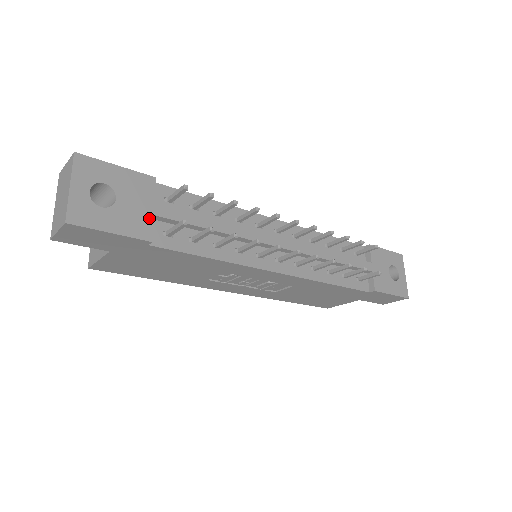
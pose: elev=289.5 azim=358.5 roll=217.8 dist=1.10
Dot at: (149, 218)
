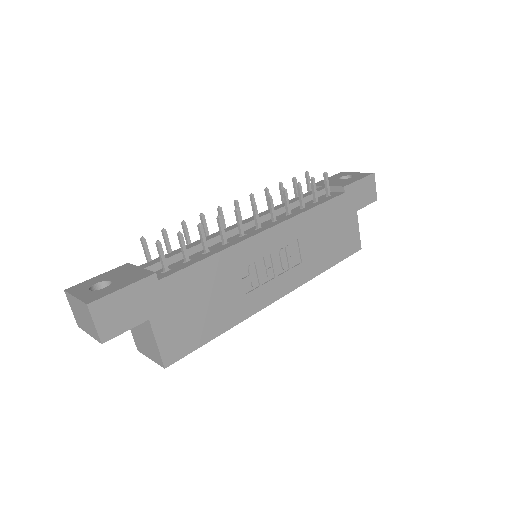
Dot at: (142, 271)
